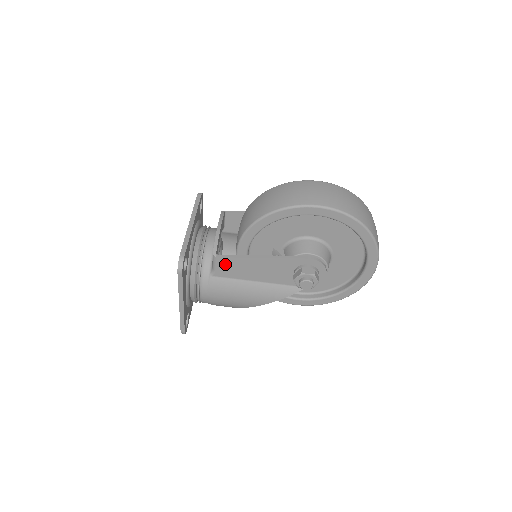
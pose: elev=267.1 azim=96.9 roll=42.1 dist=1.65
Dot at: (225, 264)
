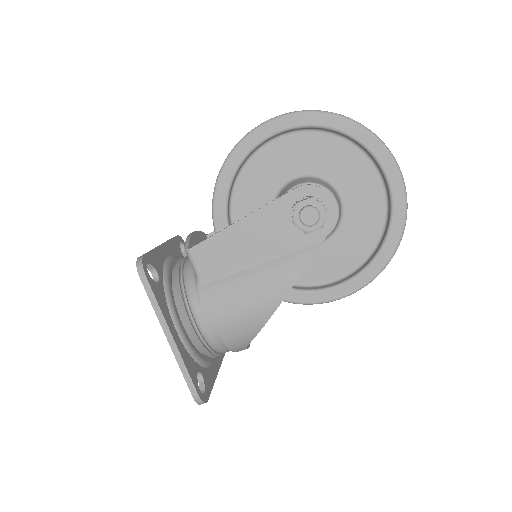
Dot at: (204, 255)
